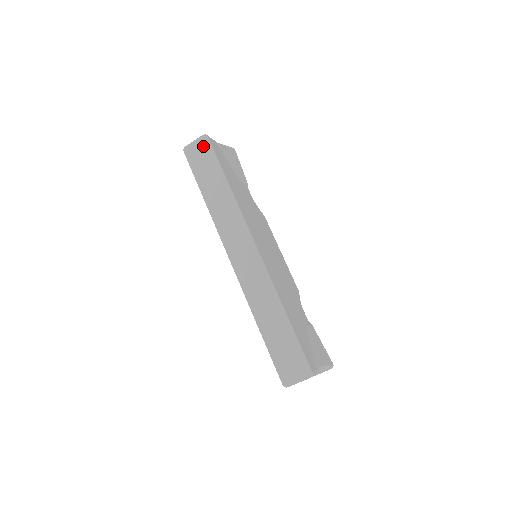
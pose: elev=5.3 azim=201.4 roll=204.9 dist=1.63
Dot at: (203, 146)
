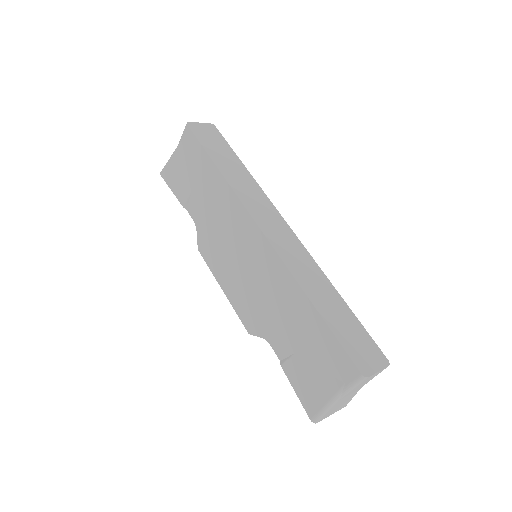
Dot at: (211, 130)
